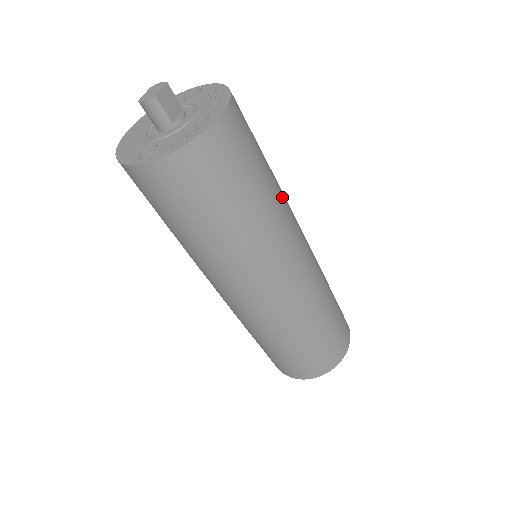
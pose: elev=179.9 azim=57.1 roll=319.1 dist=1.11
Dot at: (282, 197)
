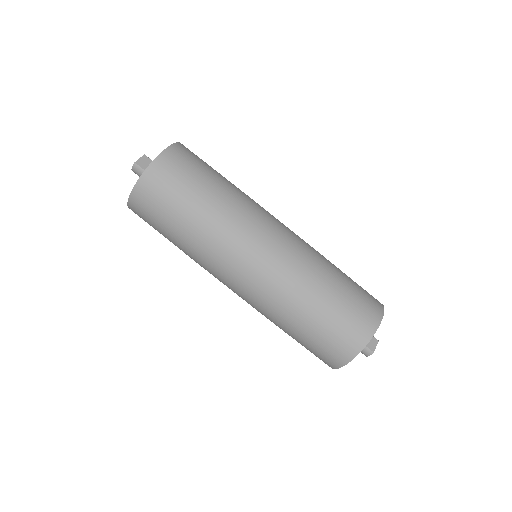
Dot at: (239, 197)
